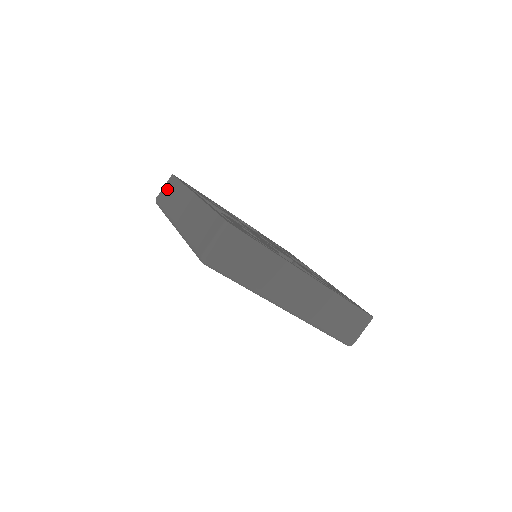
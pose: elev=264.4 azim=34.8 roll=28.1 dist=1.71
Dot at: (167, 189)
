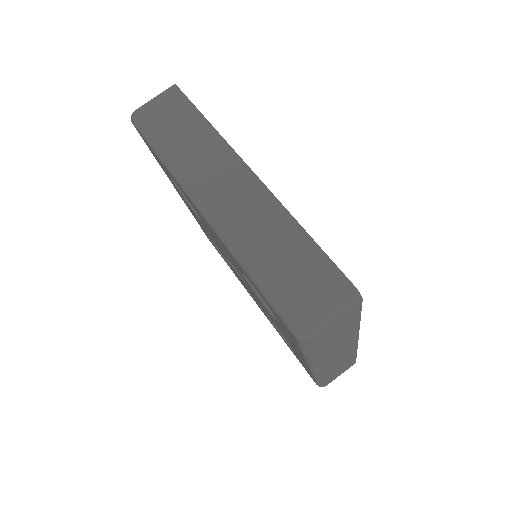
Dot at: occluded
